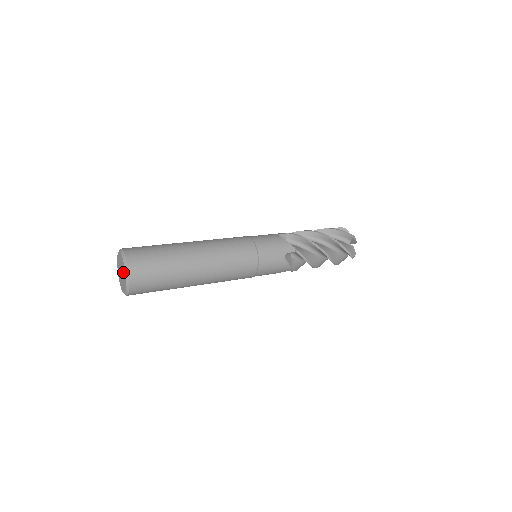
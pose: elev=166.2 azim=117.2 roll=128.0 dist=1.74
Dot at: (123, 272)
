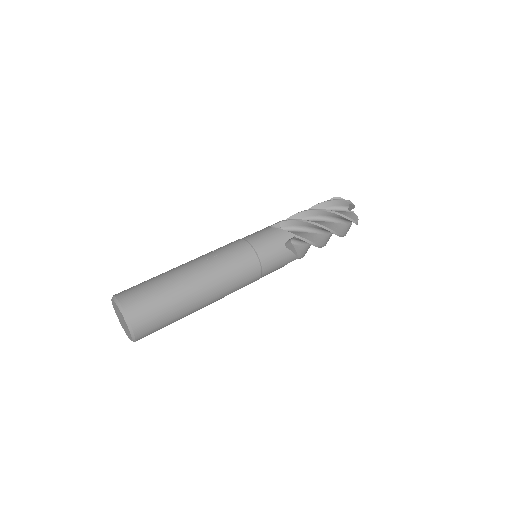
Dot at: (127, 330)
